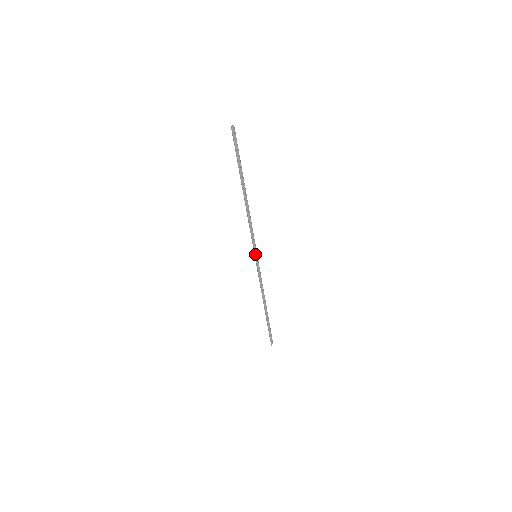
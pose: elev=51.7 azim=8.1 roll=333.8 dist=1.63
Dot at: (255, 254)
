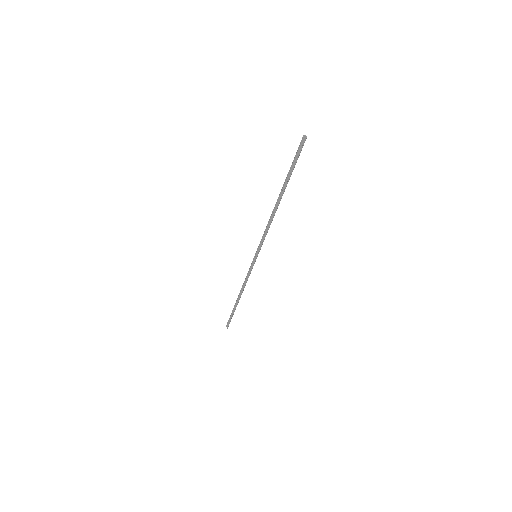
Dot at: (256, 254)
